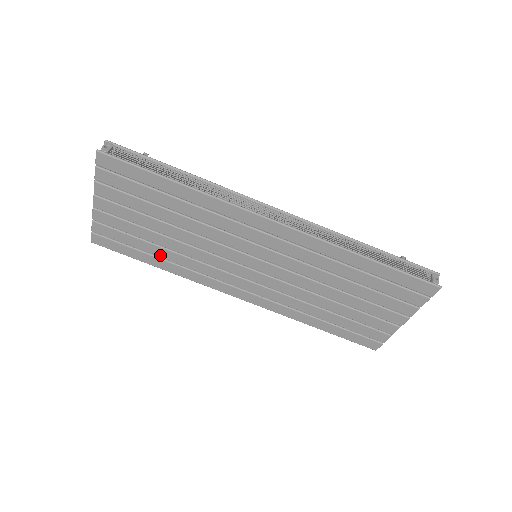
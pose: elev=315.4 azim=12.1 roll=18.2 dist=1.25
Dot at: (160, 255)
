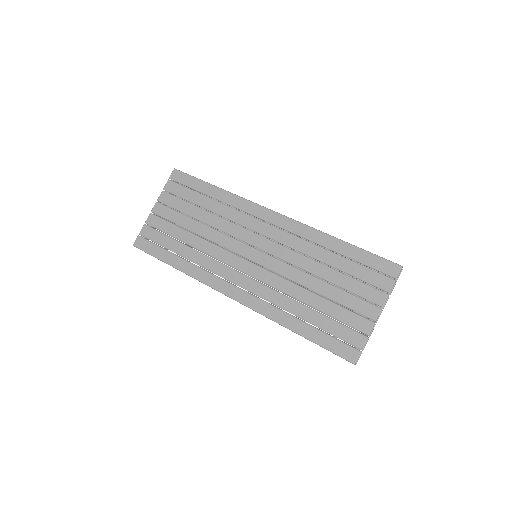
Dot at: (182, 253)
